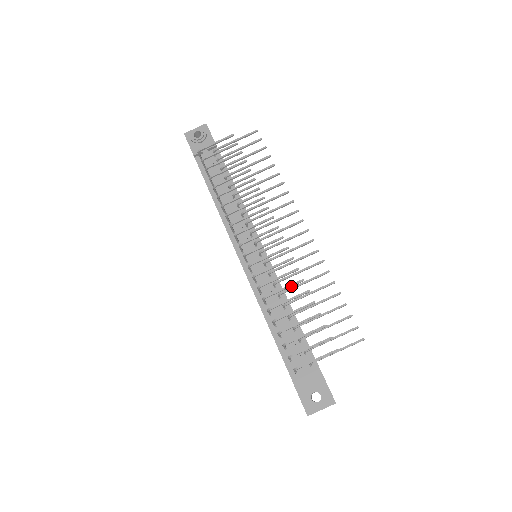
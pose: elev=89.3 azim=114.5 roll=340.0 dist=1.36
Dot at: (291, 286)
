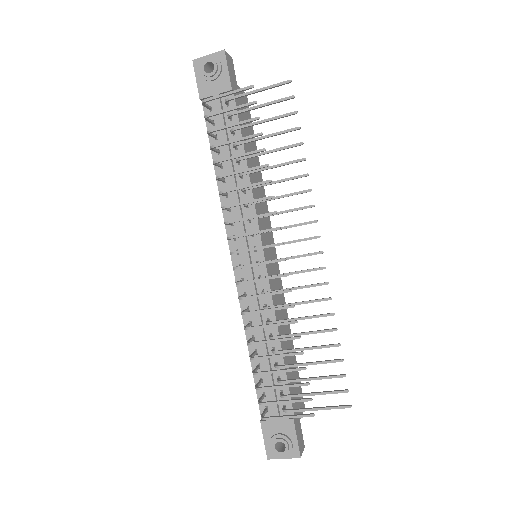
Dot at: occluded
